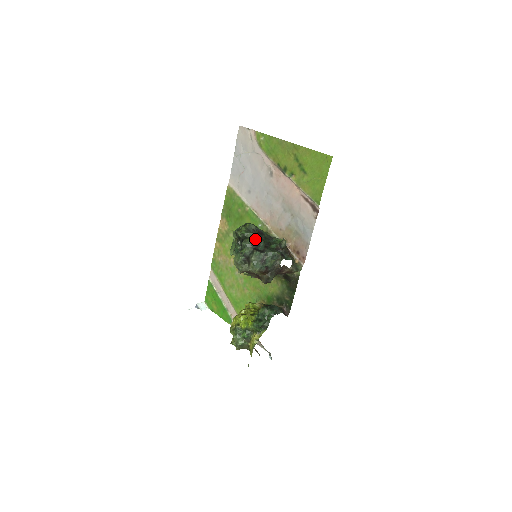
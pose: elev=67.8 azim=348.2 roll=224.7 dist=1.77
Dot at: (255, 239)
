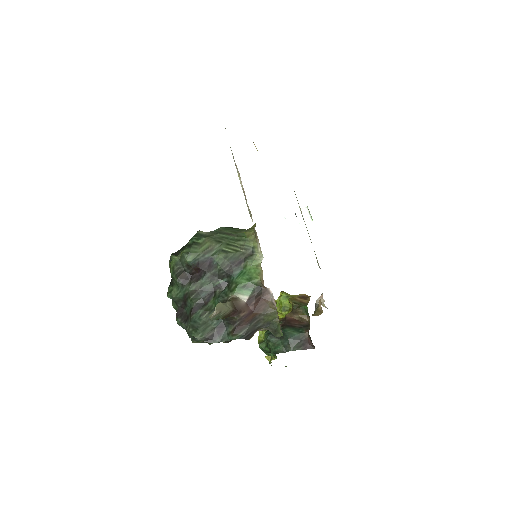
Dot at: (179, 292)
